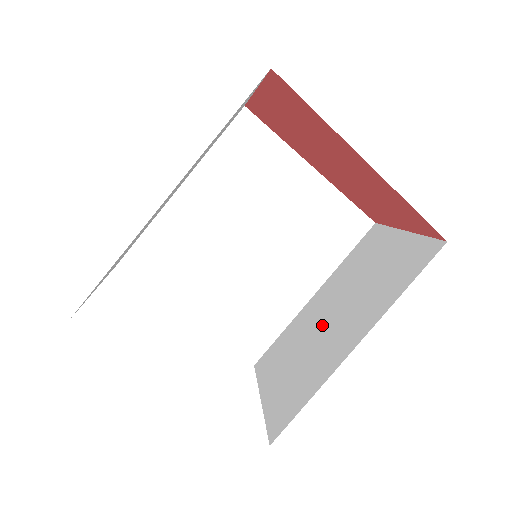
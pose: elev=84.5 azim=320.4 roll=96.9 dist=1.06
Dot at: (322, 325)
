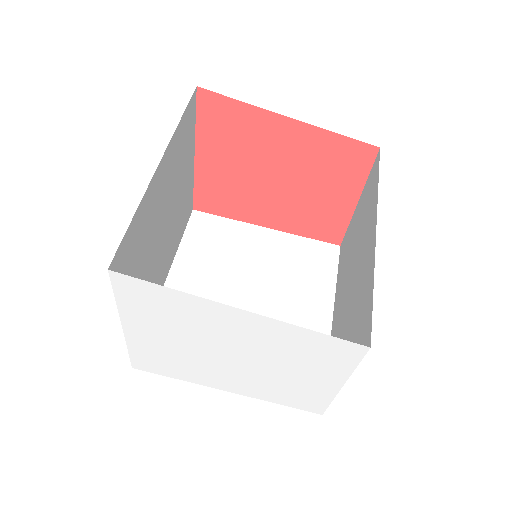
Dot at: (349, 293)
